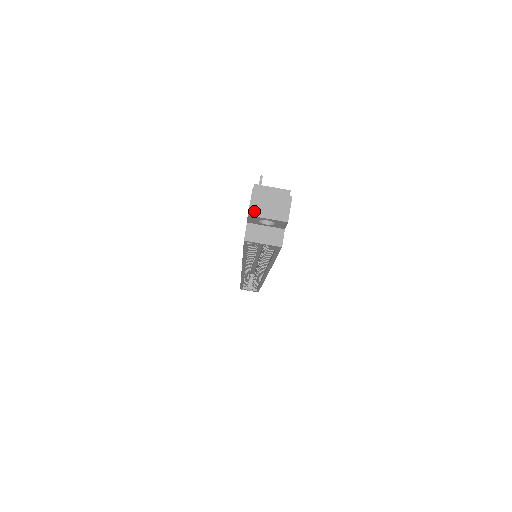
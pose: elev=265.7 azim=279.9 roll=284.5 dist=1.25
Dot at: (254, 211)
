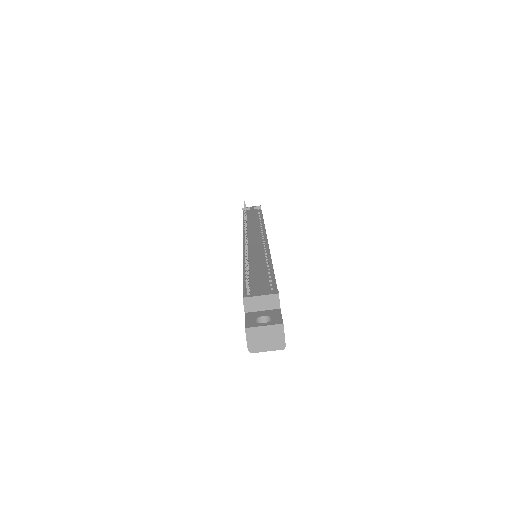
Dot at: (252, 346)
